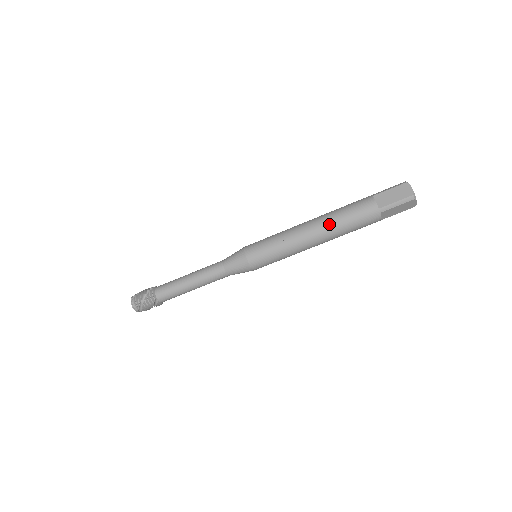
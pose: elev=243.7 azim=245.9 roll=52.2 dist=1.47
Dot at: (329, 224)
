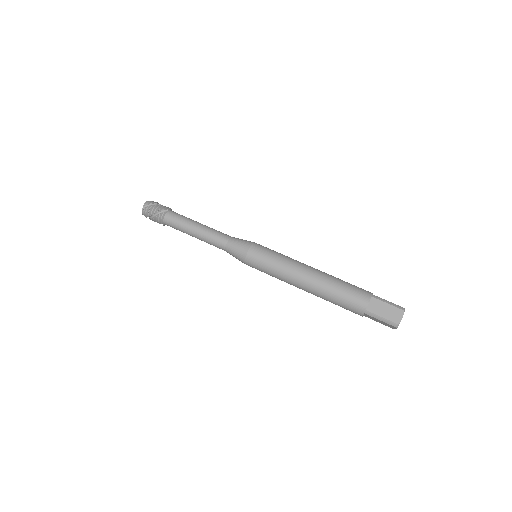
Dot at: occluded
